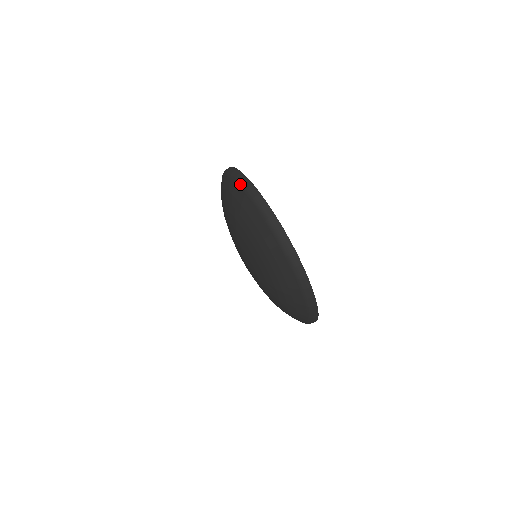
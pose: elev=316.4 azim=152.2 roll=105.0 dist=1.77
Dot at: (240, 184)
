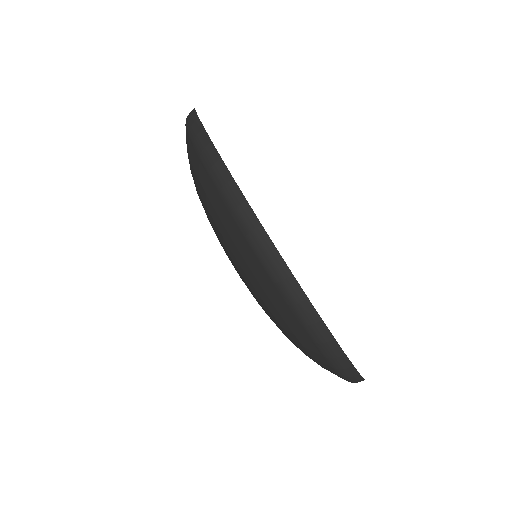
Dot at: occluded
